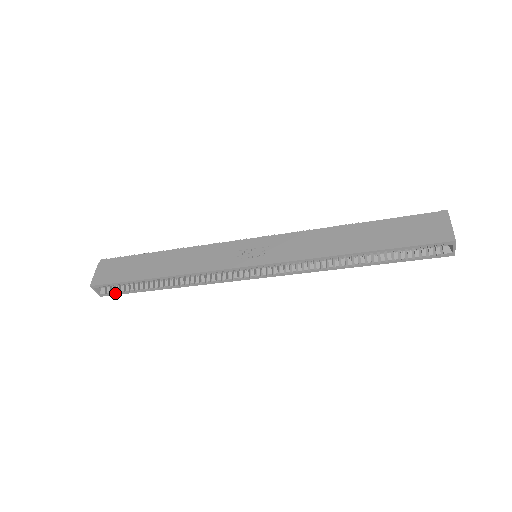
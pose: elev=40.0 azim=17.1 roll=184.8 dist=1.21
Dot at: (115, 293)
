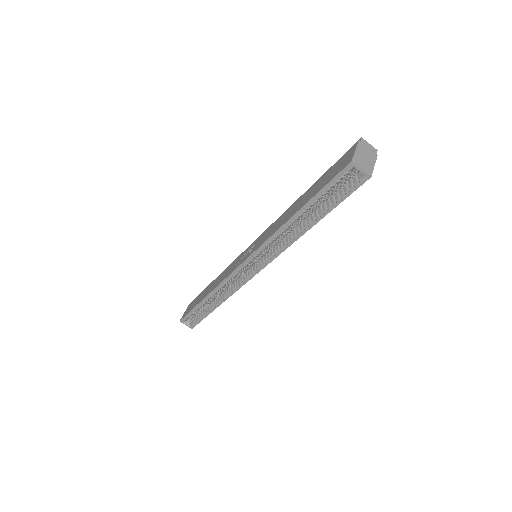
Dot at: (196, 323)
